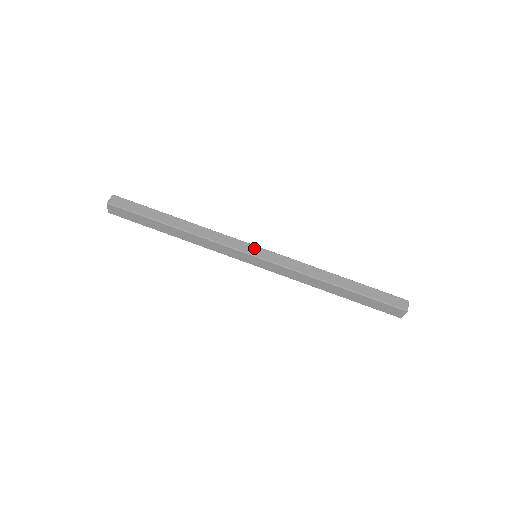
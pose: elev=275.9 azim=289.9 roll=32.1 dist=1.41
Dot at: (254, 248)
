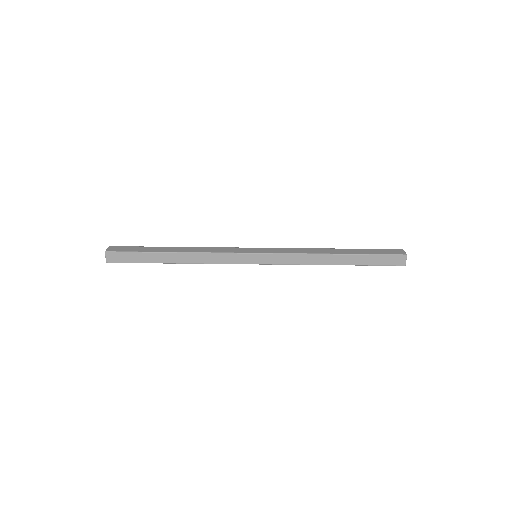
Dot at: (252, 257)
